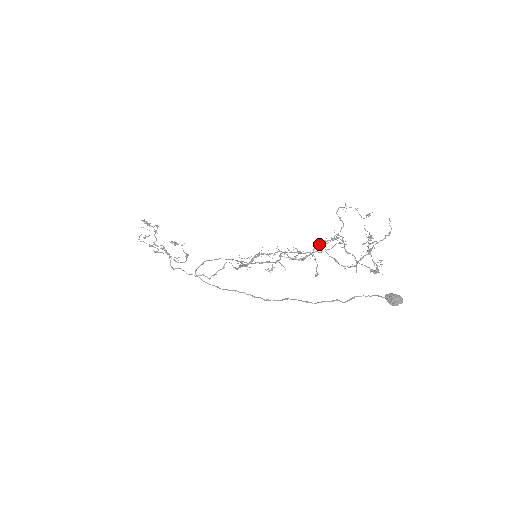
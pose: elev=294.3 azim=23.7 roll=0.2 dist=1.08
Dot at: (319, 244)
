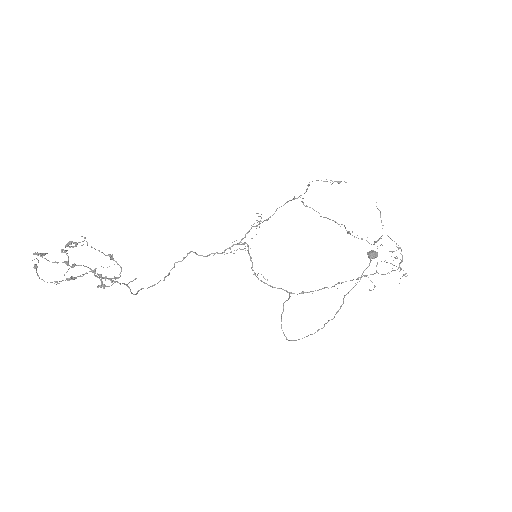
Dot at: occluded
